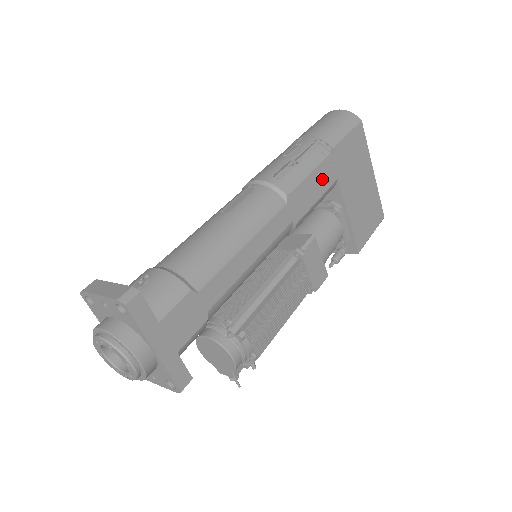
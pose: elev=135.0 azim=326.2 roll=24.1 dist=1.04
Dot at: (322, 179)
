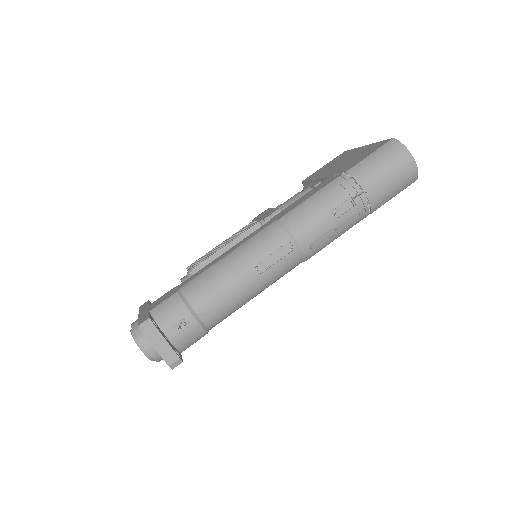
Dot at: occluded
